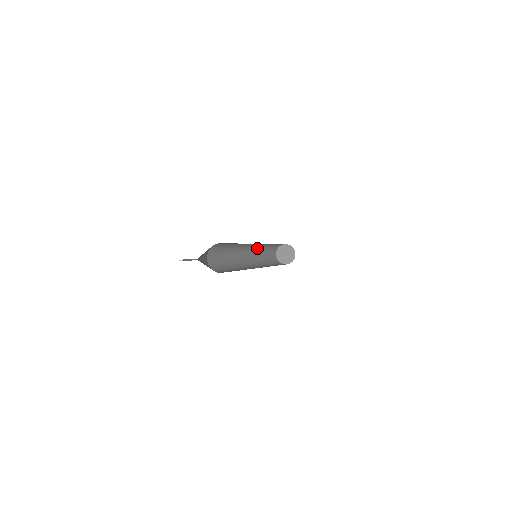
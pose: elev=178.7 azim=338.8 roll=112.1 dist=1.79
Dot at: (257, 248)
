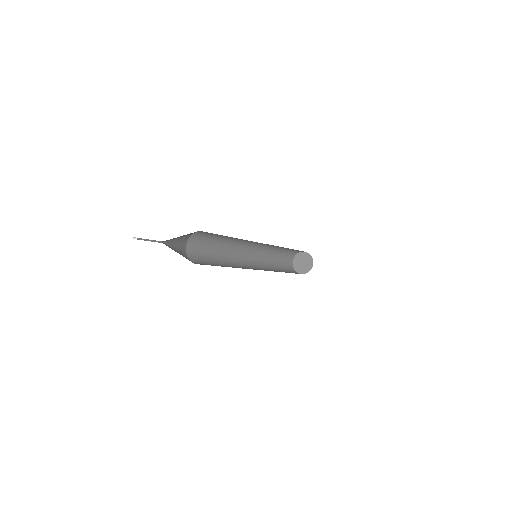
Dot at: (269, 245)
